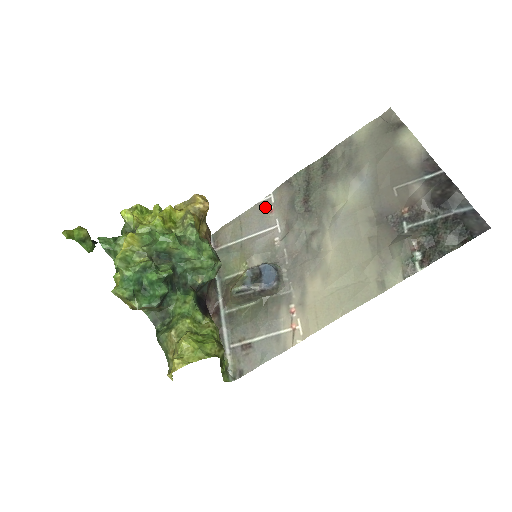
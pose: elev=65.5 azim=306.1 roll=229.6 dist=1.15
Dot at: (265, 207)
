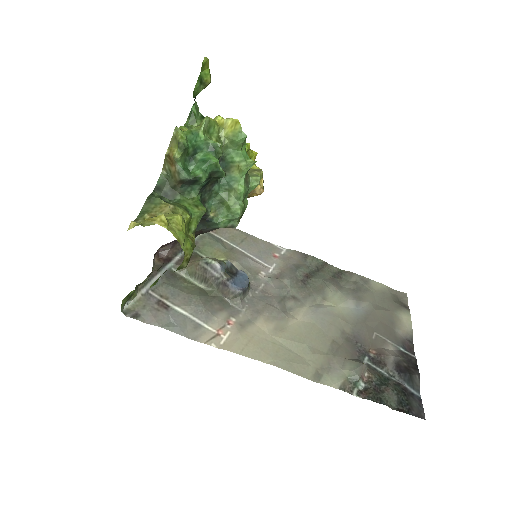
Dot at: (273, 250)
